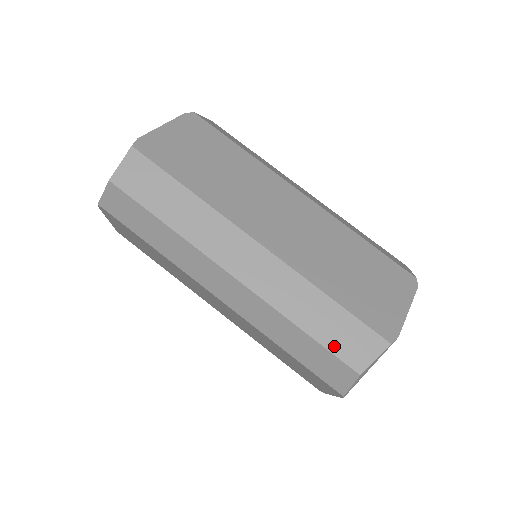
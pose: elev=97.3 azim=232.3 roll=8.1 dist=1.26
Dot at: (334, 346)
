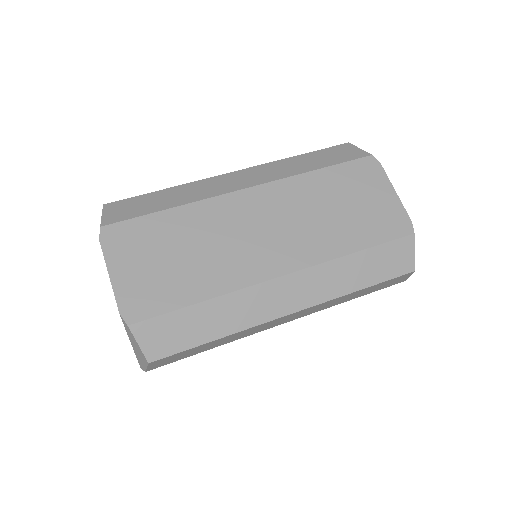
Dot at: (388, 275)
